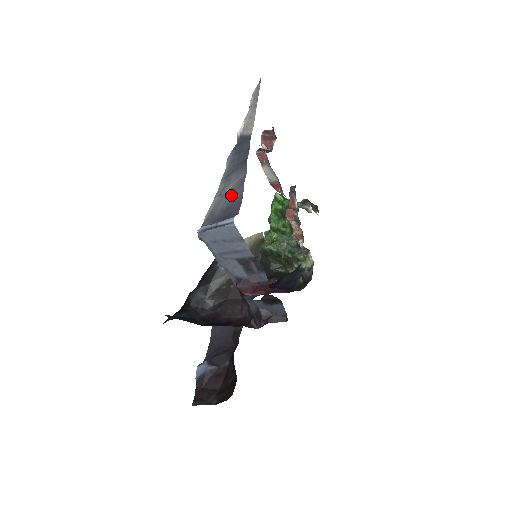
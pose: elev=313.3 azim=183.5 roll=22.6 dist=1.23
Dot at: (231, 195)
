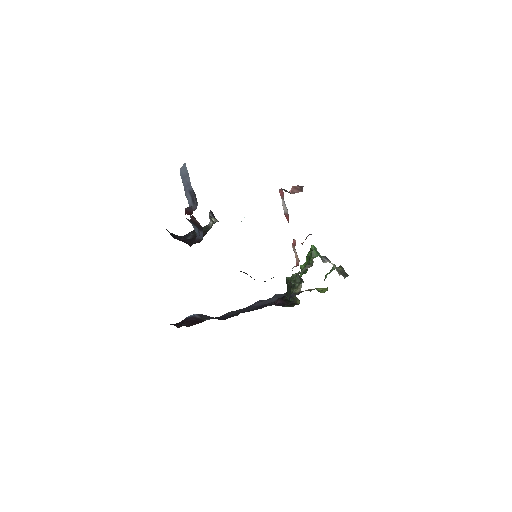
Dot at: occluded
